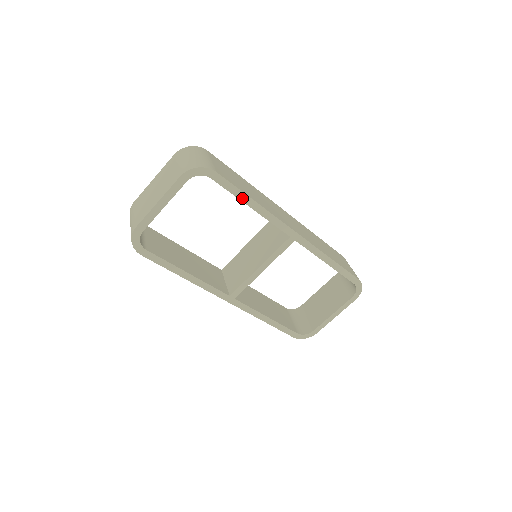
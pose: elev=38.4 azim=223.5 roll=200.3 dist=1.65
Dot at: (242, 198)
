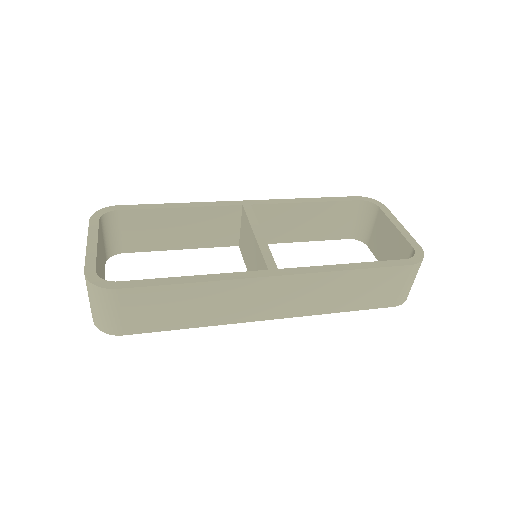
Dot at: occluded
